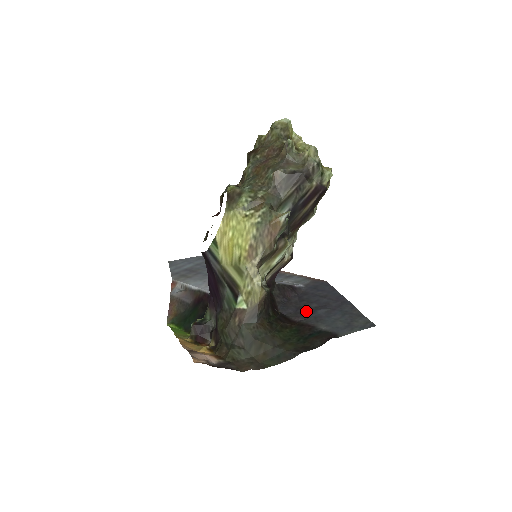
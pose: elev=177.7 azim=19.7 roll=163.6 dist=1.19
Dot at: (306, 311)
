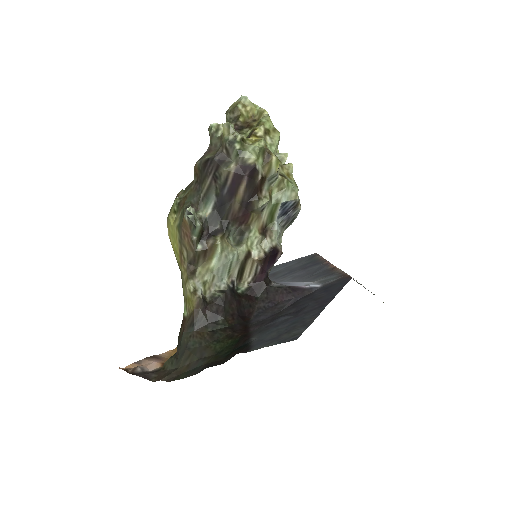
Dot at: (273, 318)
